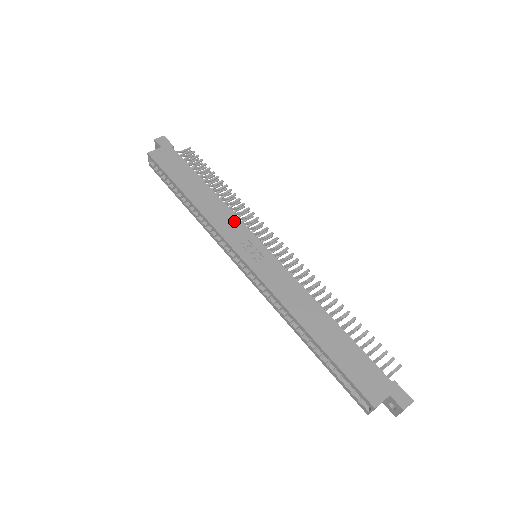
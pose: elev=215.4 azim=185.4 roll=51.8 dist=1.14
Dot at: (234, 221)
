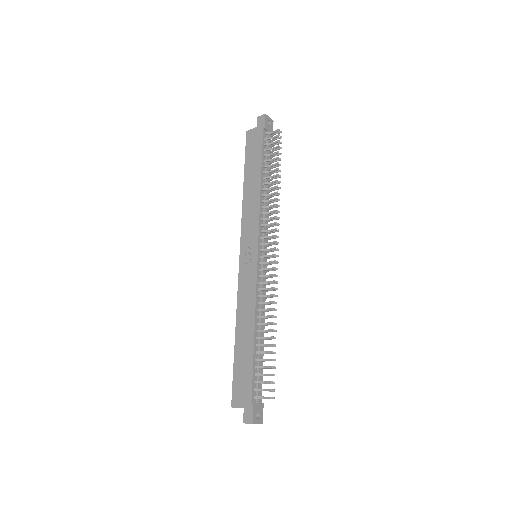
Dot at: (255, 221)
